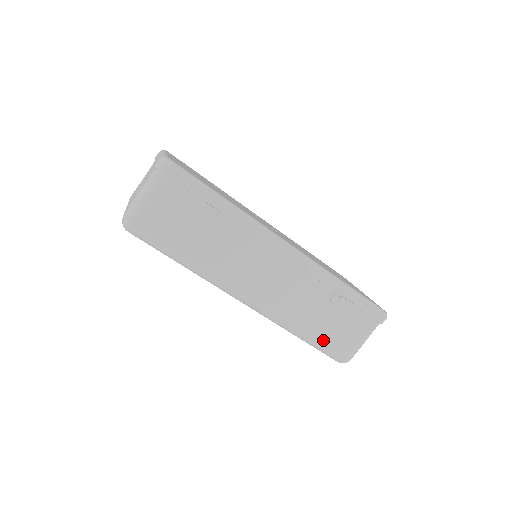
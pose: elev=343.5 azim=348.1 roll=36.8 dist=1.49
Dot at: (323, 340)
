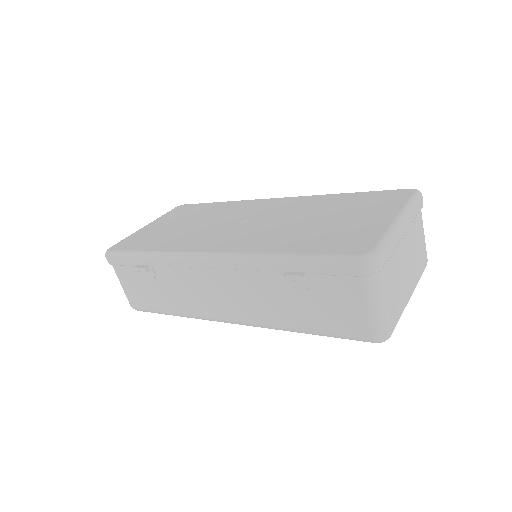
Dot at: (324, 328)
